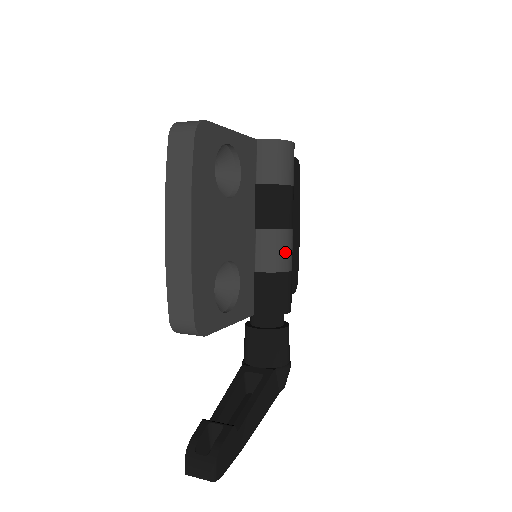
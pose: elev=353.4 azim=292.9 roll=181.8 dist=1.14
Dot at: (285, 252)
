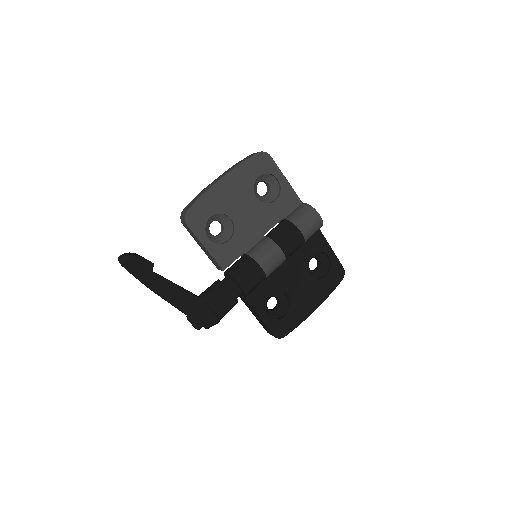
Dot at: (267, 254)
